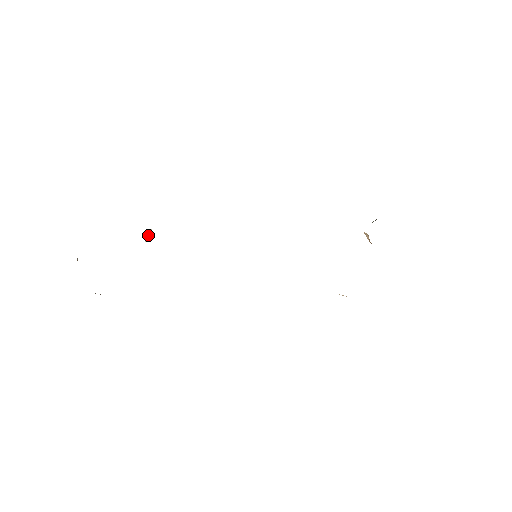
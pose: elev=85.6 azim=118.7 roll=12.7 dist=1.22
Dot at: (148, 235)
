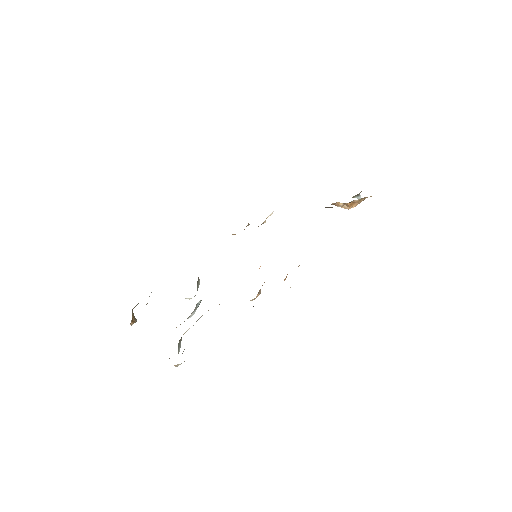
Dot at: occluded
